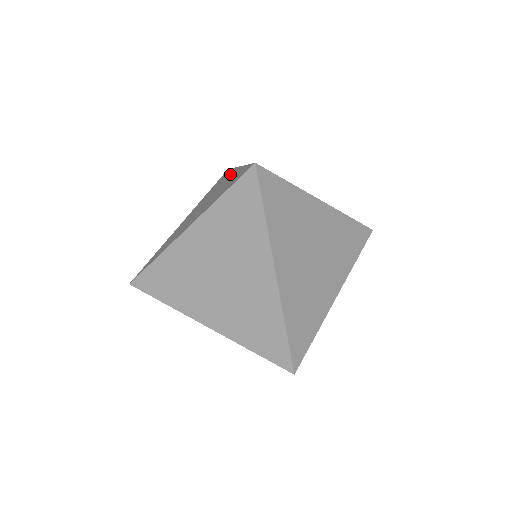
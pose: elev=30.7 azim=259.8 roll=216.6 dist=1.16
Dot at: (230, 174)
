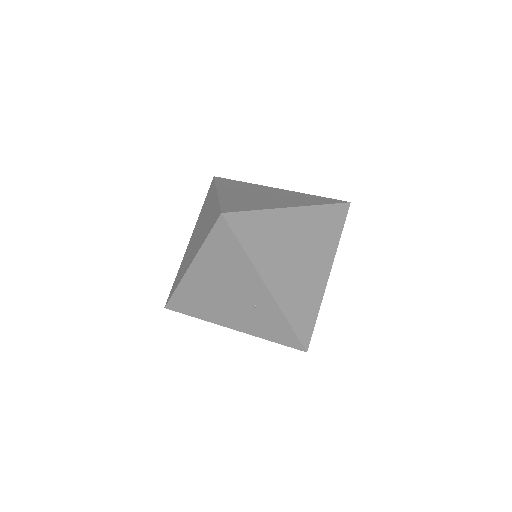
Dot at: occluded
